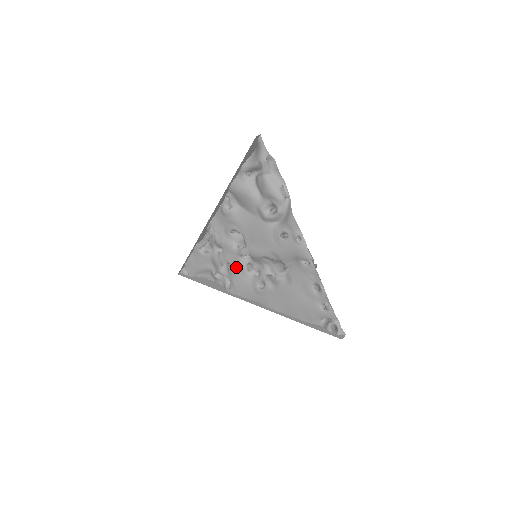
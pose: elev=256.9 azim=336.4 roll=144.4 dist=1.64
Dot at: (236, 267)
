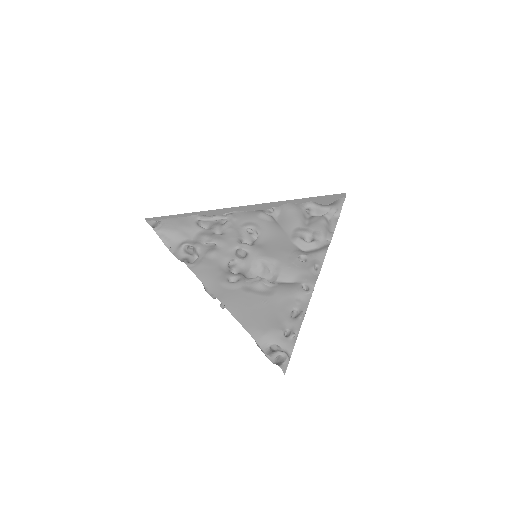
Dot at: (222, 252)
